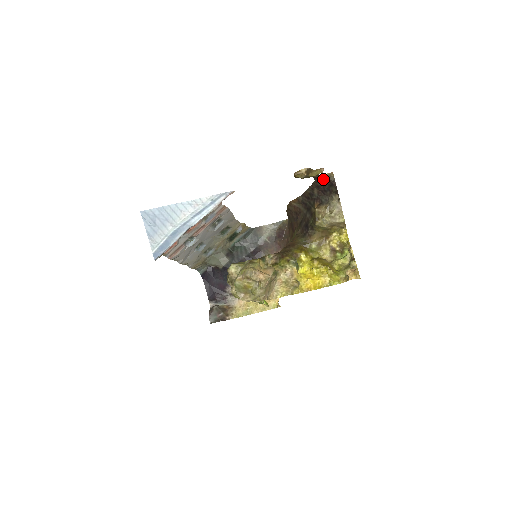
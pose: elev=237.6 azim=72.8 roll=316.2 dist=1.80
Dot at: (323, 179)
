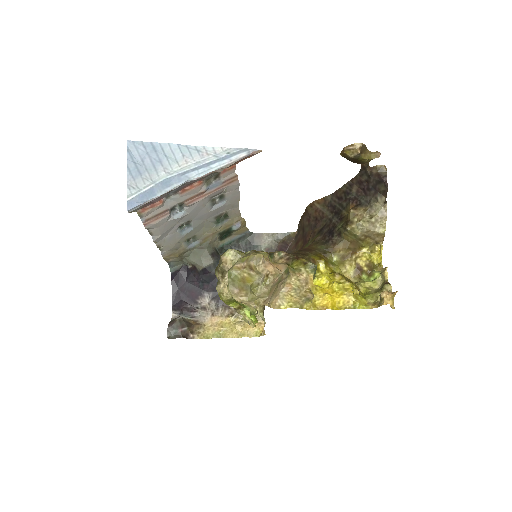
Dot at: (371, 172)
